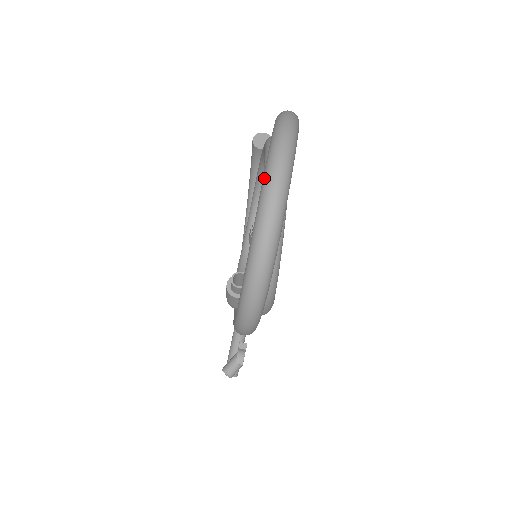
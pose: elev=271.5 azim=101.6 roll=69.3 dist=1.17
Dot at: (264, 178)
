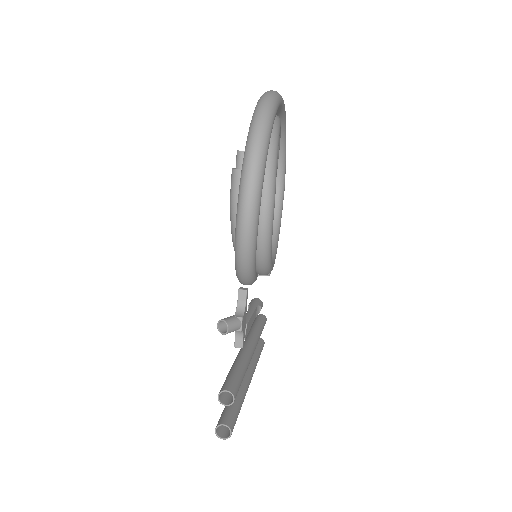
Dot at: occluded
